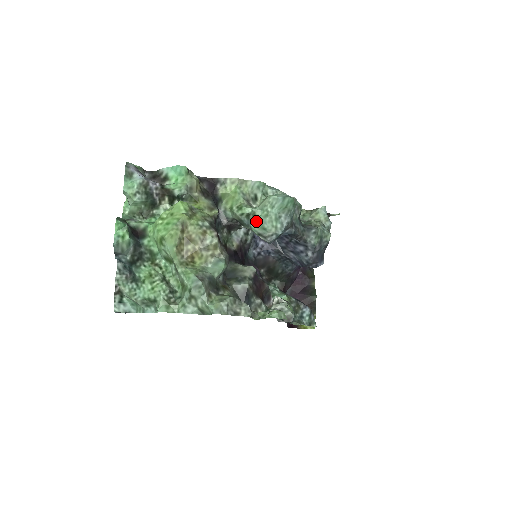
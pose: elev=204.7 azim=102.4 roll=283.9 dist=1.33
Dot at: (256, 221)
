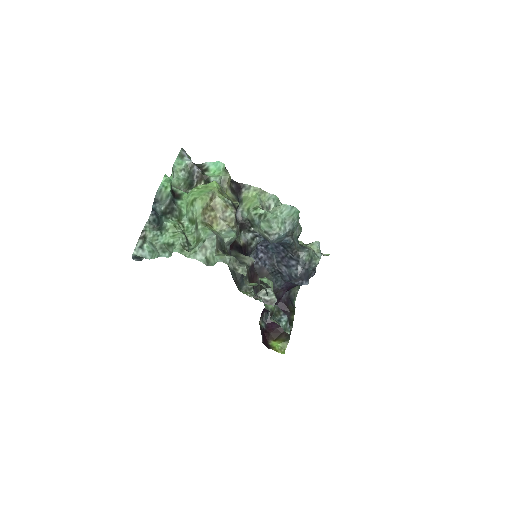
Dot at: (266, 221)
